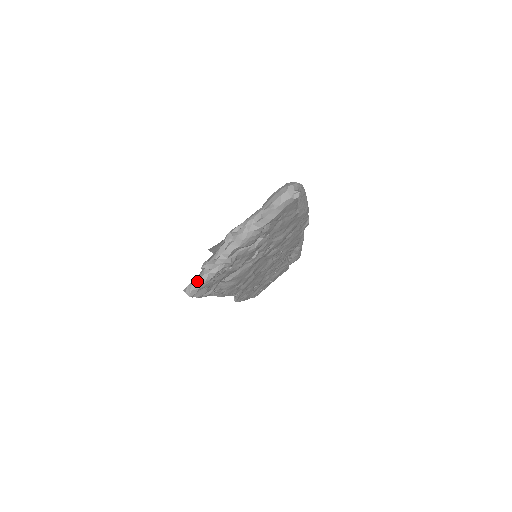
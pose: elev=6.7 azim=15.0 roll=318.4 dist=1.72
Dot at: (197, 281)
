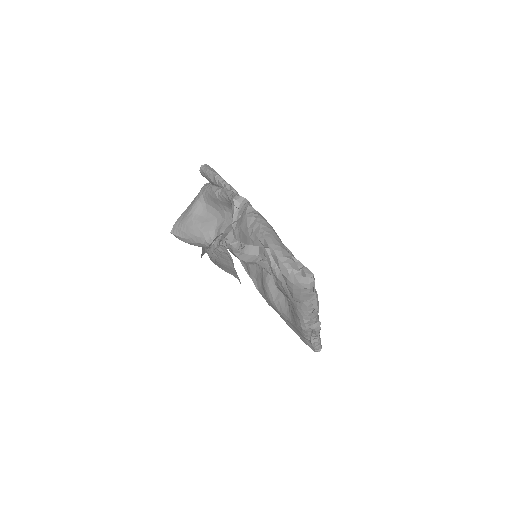
Dot at: (318, 345)
